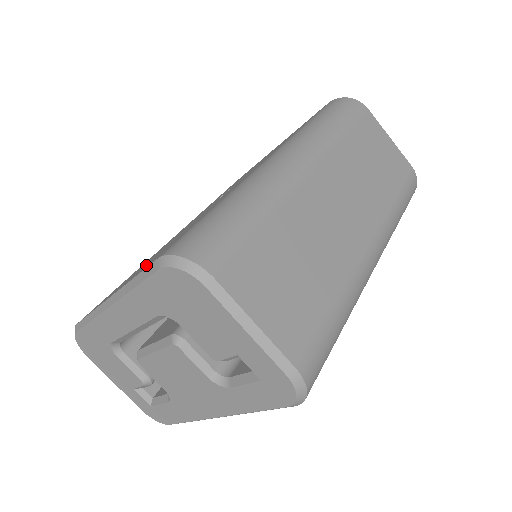
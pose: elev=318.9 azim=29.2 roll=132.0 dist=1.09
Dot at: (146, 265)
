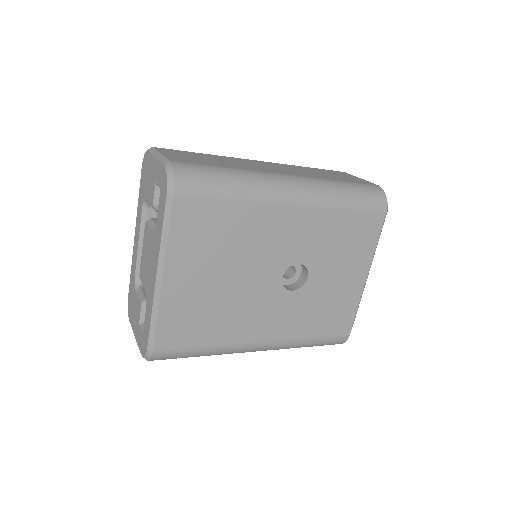
Dot at: occluded
